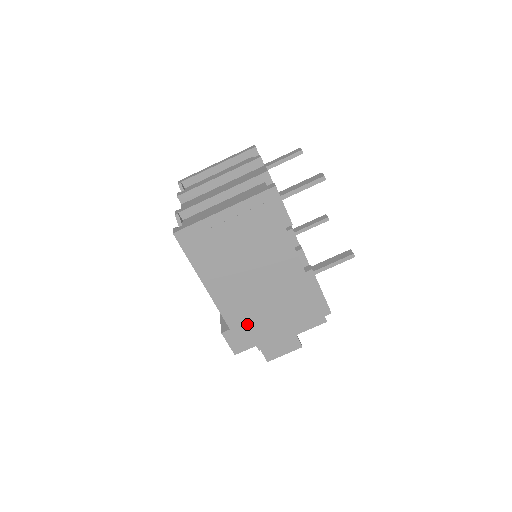
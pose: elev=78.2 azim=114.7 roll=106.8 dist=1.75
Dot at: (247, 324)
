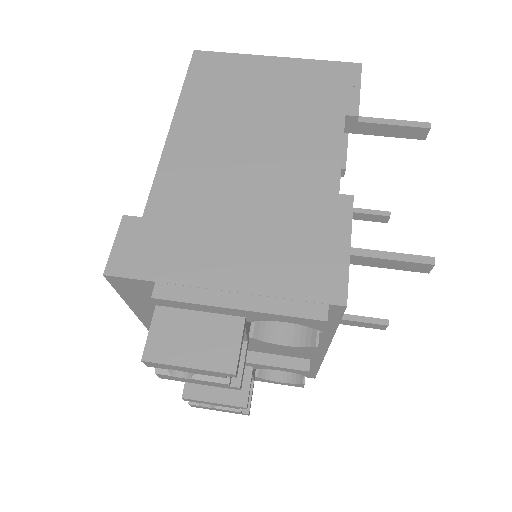
Dot at: (177, 226)
